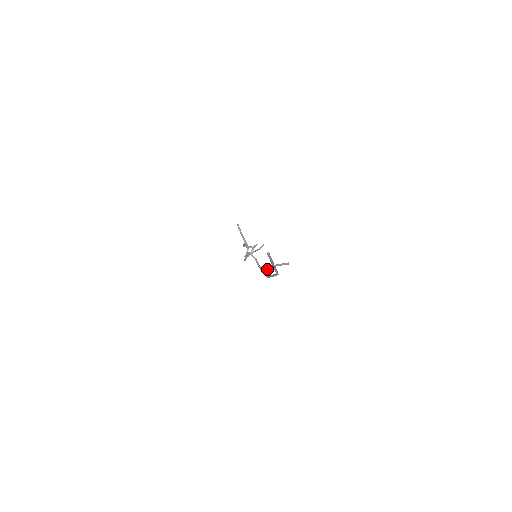
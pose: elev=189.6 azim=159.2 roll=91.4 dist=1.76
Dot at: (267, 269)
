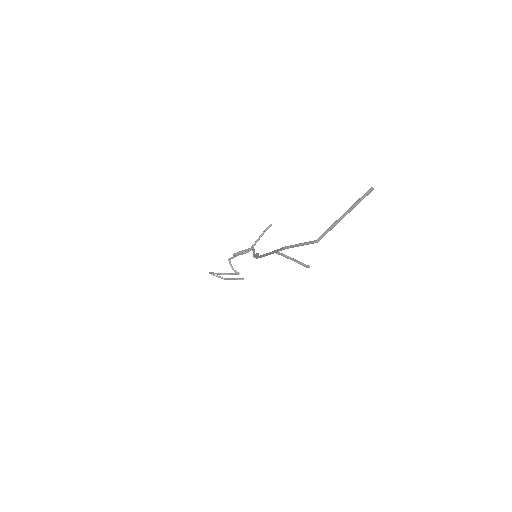
Dot at: occluded
